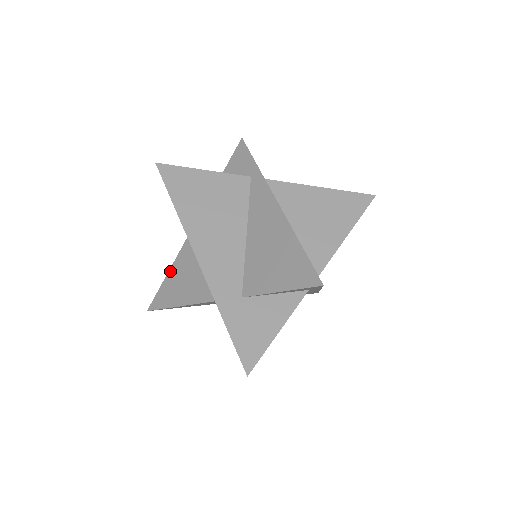
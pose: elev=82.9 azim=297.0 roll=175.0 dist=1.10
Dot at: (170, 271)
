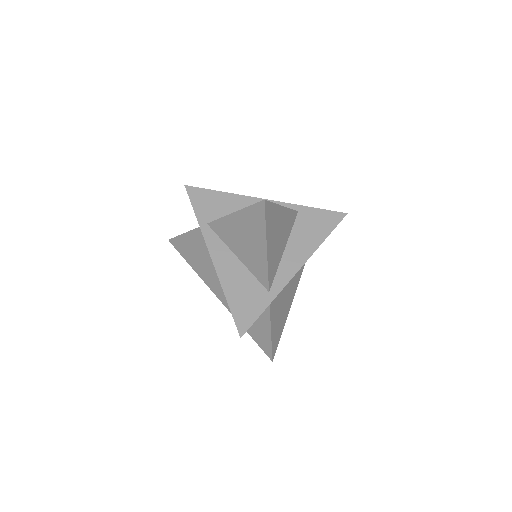
Dot at: occluded
